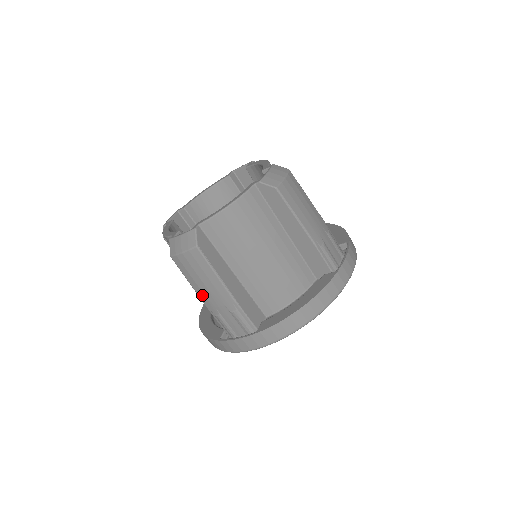
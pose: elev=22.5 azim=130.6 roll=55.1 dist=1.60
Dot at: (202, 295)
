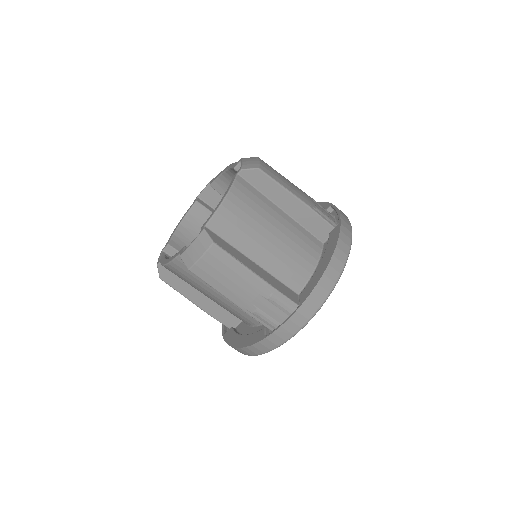
Dot at: (233, 296)
